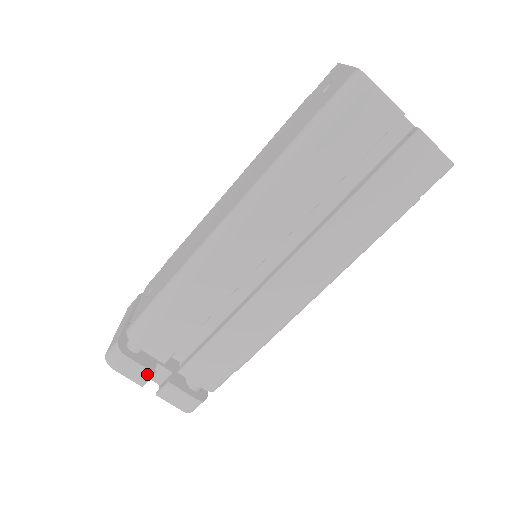
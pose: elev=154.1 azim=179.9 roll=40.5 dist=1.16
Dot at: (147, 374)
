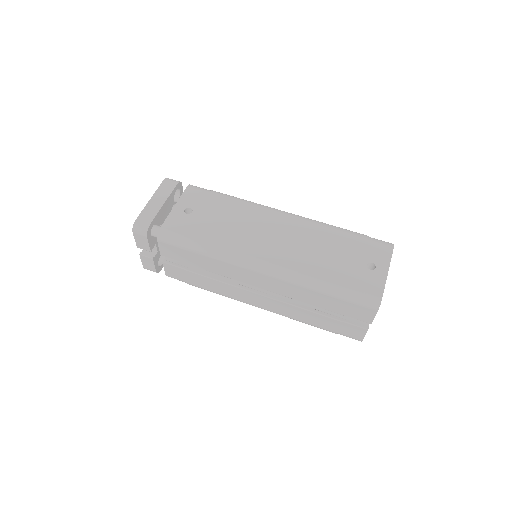
Dot at: (147, 249)
